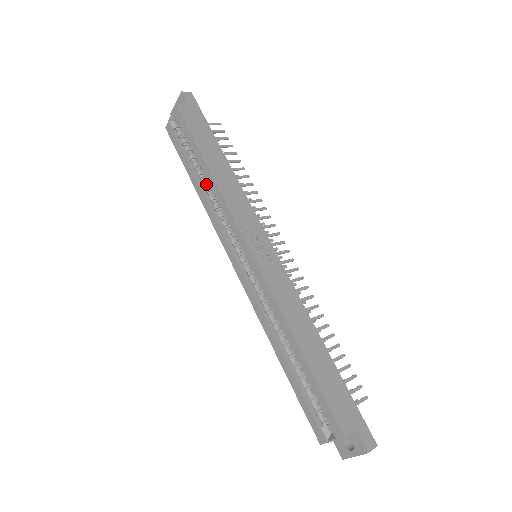
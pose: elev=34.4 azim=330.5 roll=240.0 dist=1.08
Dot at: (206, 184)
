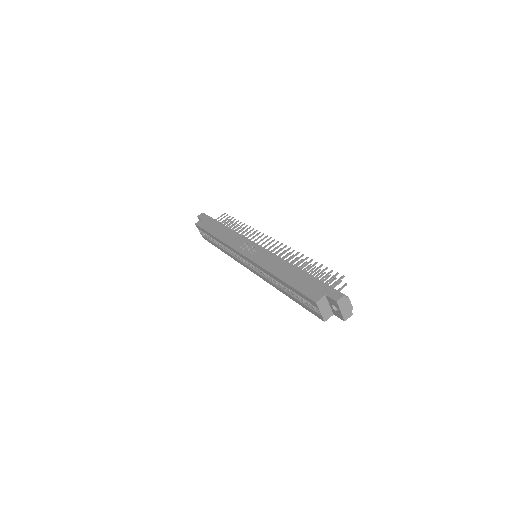
Dot at: (223, 245)
